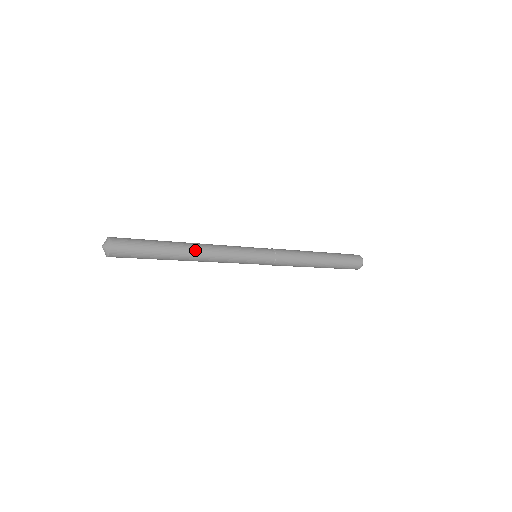
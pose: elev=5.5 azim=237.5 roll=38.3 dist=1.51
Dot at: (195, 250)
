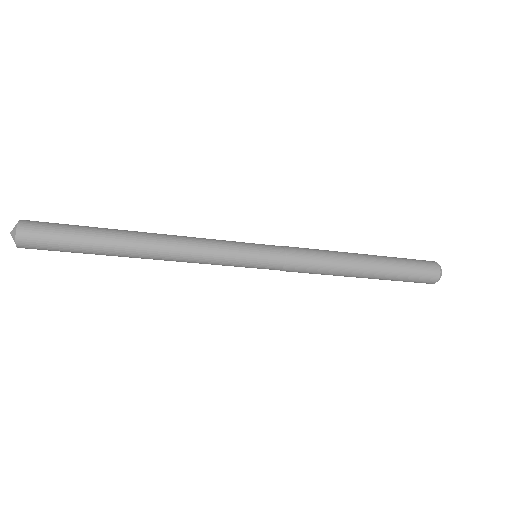
Dot at: (151, 233)
